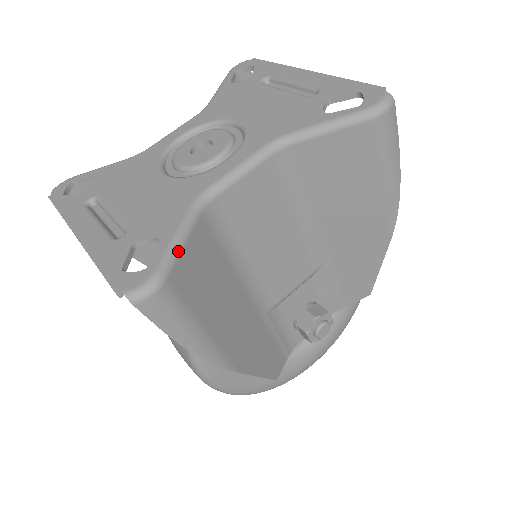
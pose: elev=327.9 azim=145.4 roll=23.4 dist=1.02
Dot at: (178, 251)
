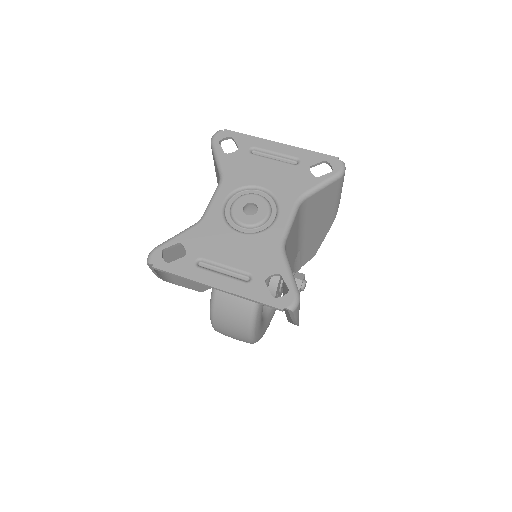
Dot at: occluded
